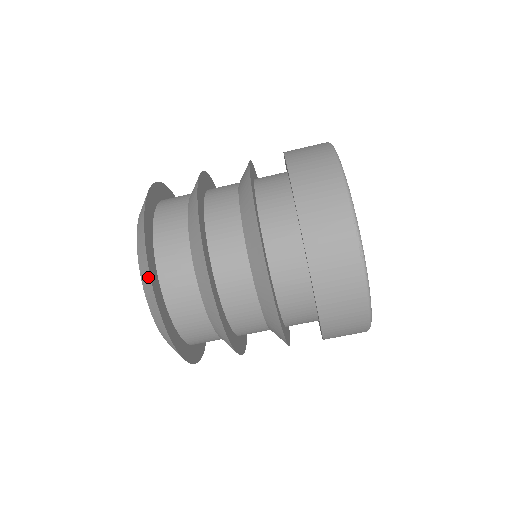
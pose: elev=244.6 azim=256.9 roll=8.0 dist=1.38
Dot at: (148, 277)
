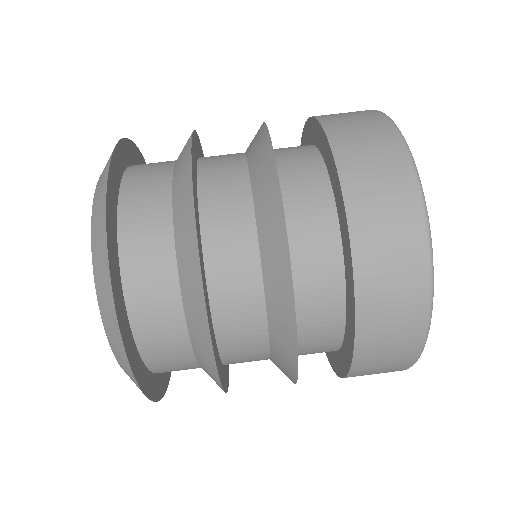
Dot at: occluded
